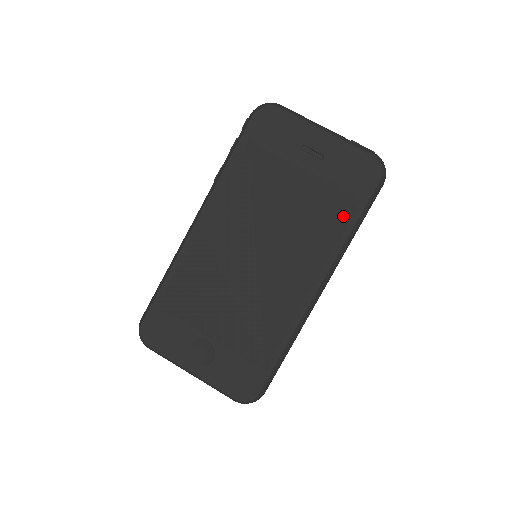
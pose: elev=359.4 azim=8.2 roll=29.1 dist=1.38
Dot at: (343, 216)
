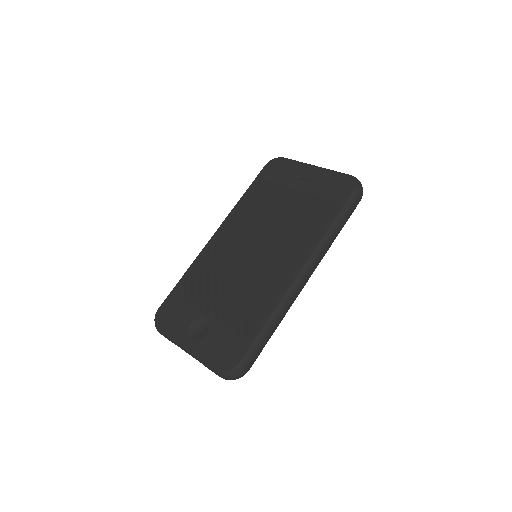
Dot at: (324, 216)
